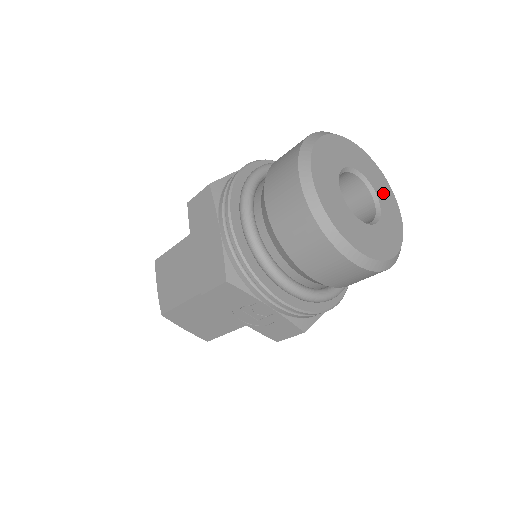
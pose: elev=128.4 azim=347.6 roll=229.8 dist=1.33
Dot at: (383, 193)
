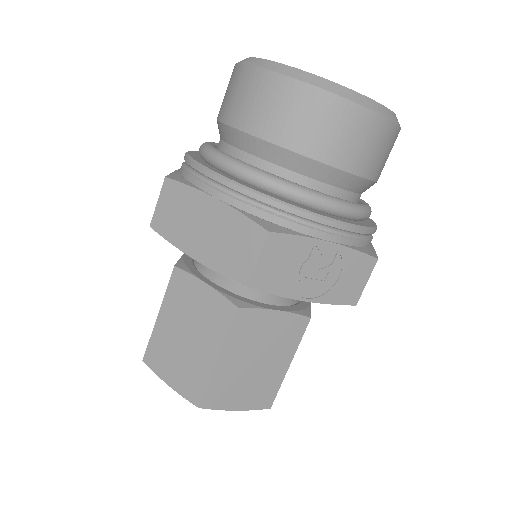
Dot at: occluded
